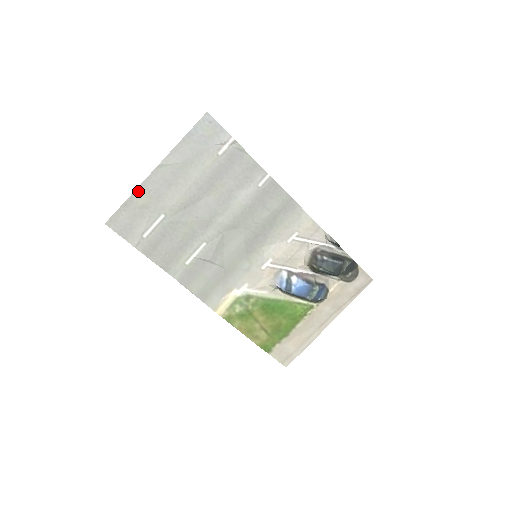
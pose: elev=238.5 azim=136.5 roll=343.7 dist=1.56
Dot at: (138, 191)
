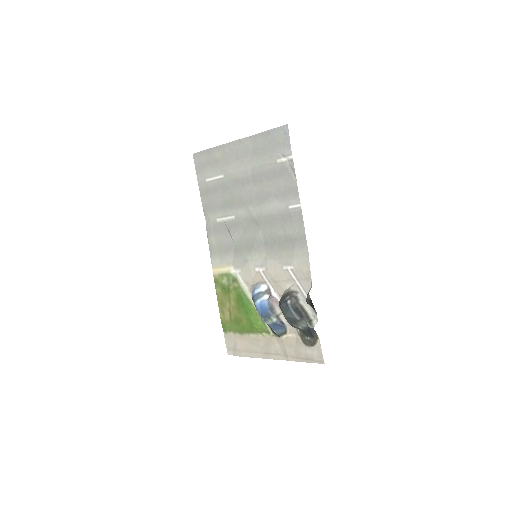
Dot at: (219, 148)
